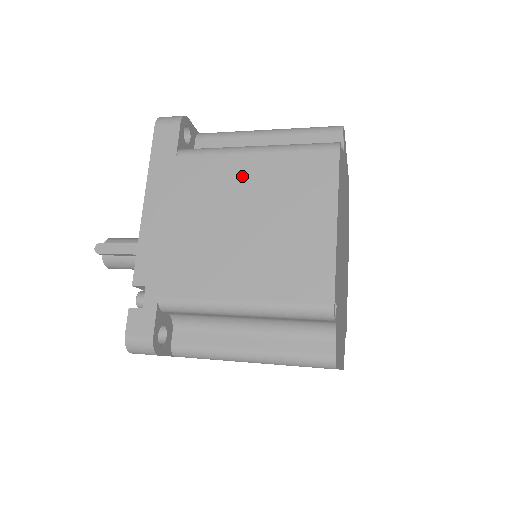
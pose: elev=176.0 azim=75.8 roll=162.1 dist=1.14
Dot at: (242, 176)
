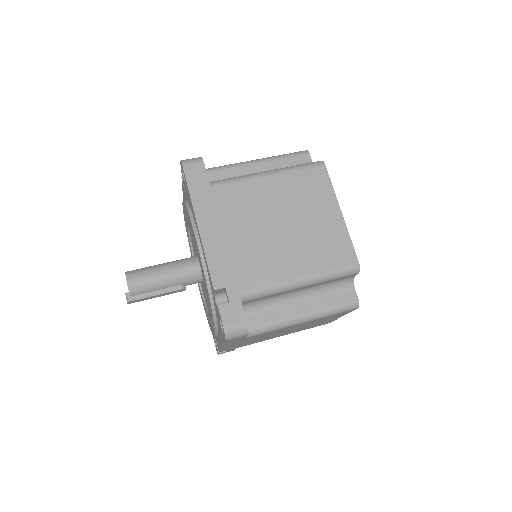
Dot at: occluded
